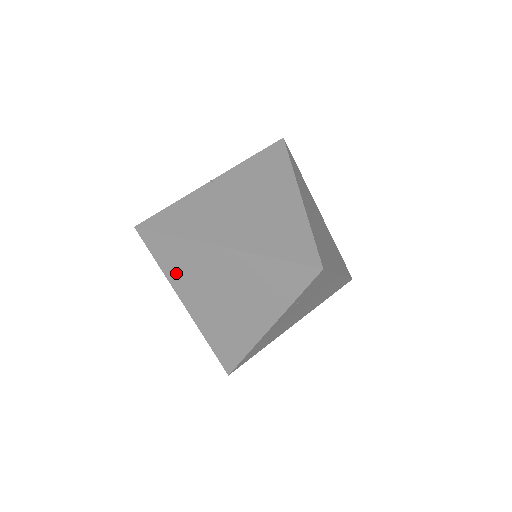
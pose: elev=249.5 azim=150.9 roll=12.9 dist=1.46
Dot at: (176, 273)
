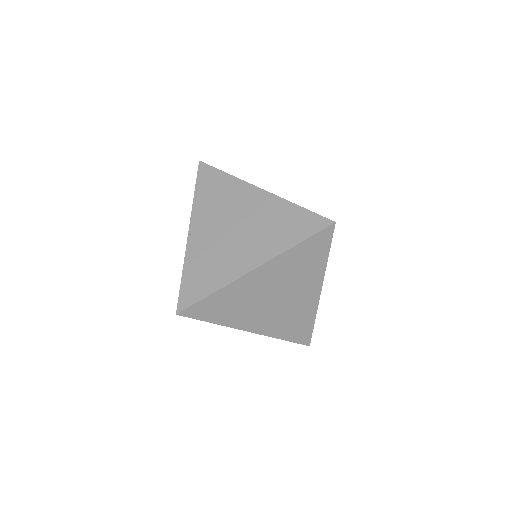
Dot at: (230, 316)
